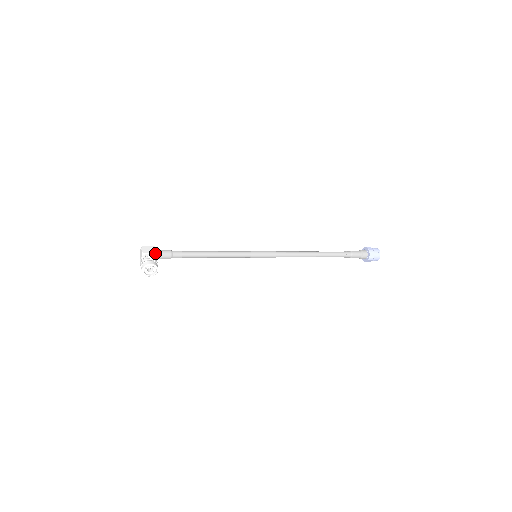
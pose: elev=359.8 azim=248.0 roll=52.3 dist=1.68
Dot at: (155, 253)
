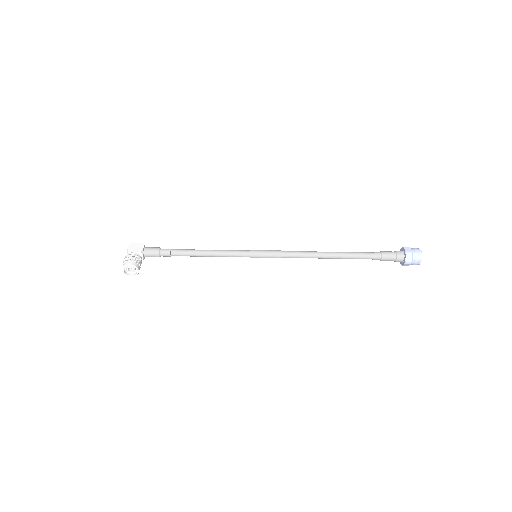
Dot at: (140, 252)
